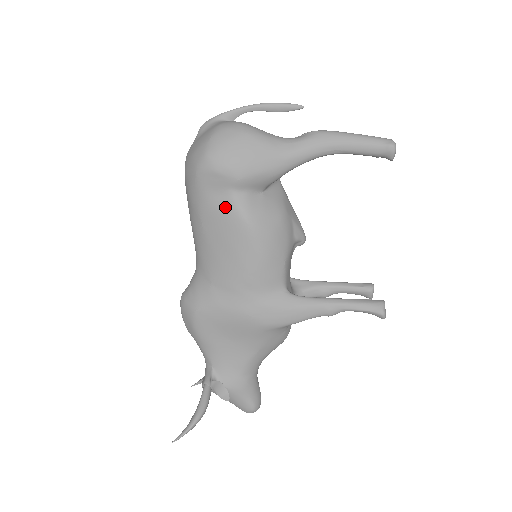
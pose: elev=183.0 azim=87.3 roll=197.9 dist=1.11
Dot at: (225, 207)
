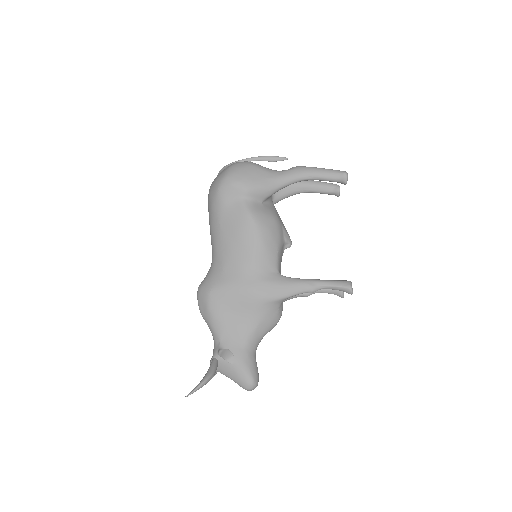
Dot at: (237, 209)
